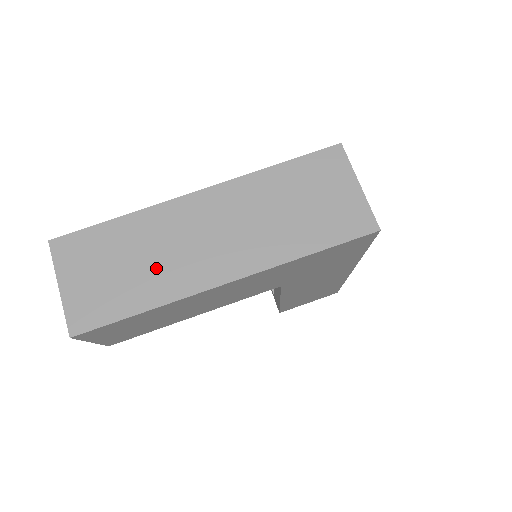
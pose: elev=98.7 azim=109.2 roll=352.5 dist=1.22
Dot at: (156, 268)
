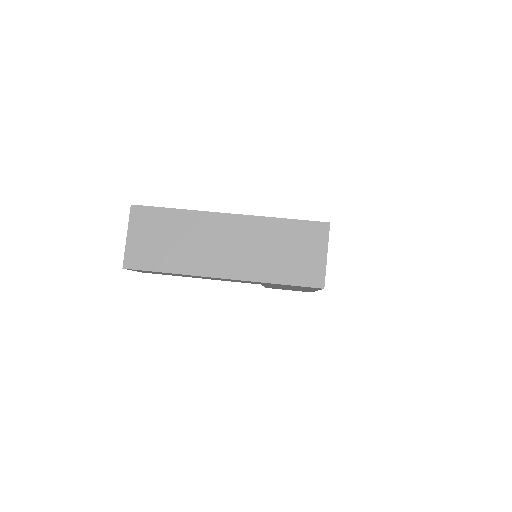
Dot at: (185, 250)
